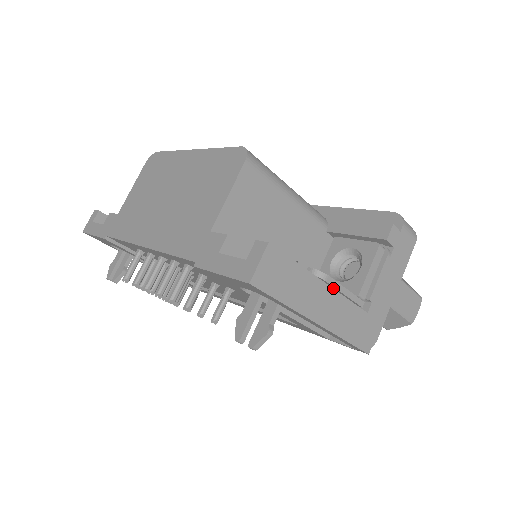
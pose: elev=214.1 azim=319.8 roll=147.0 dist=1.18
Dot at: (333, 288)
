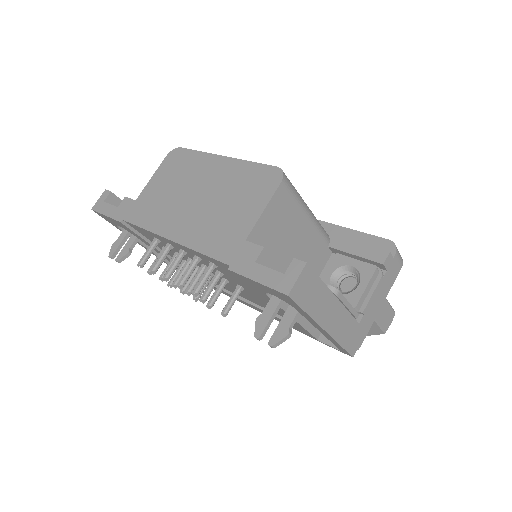
Dot at: (340, 302)
